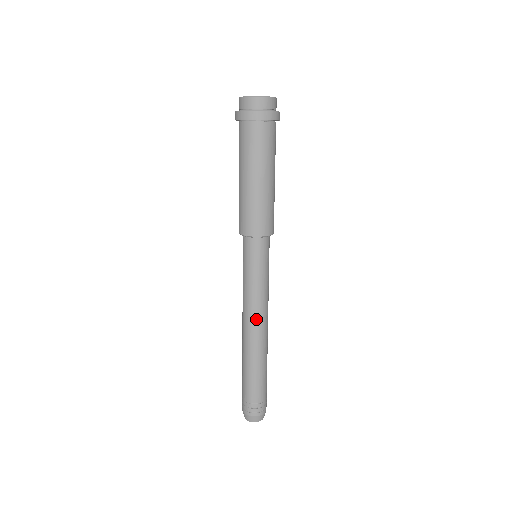
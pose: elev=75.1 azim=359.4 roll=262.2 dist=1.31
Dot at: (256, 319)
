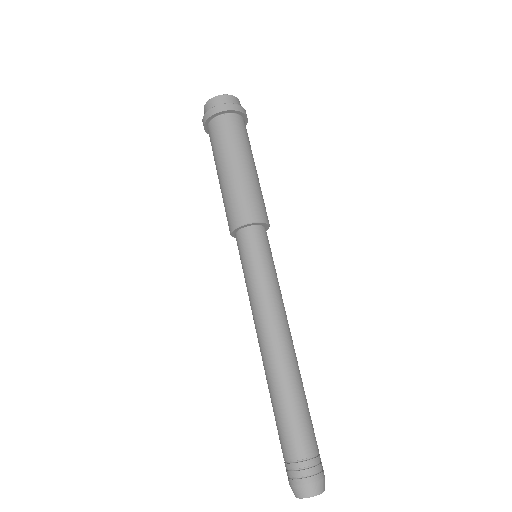
Dot at: (259, 331)
